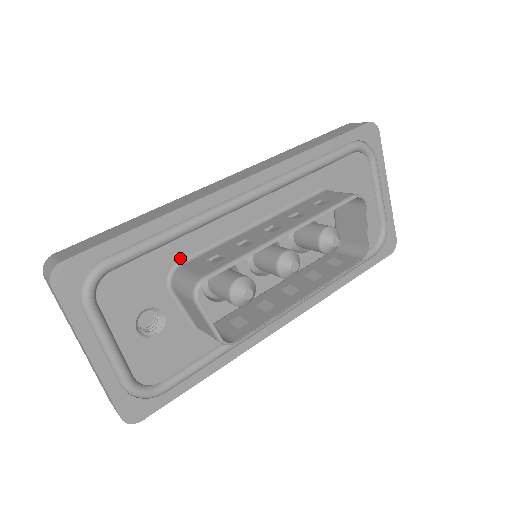
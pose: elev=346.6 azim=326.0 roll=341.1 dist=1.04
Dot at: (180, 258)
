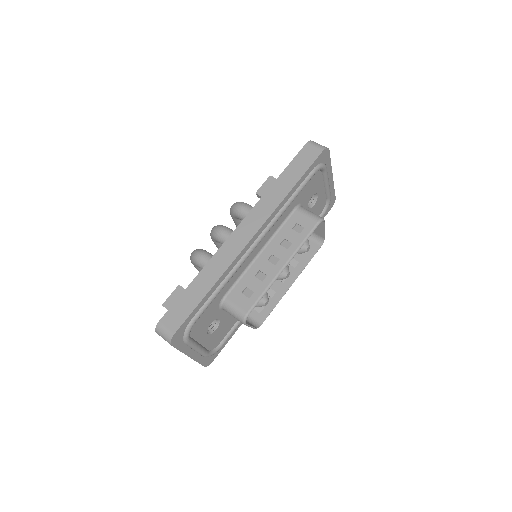
Dot at: (224, 294)
